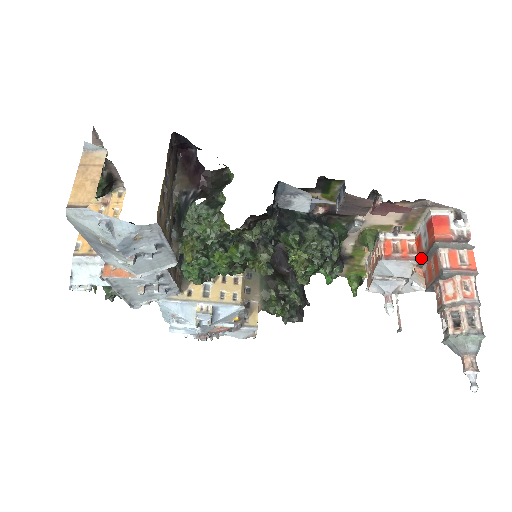
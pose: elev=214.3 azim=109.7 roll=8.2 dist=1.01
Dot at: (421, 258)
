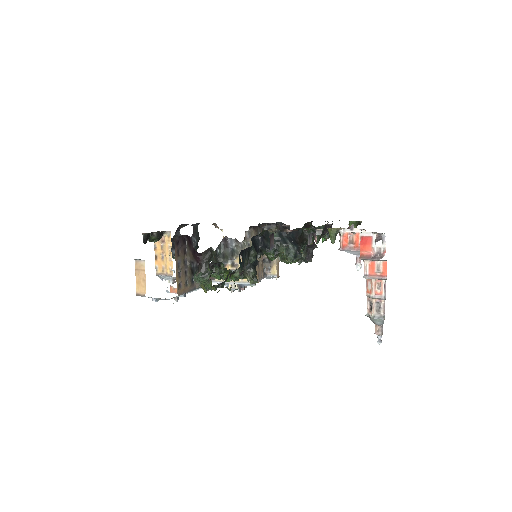
Dot at: occluded
